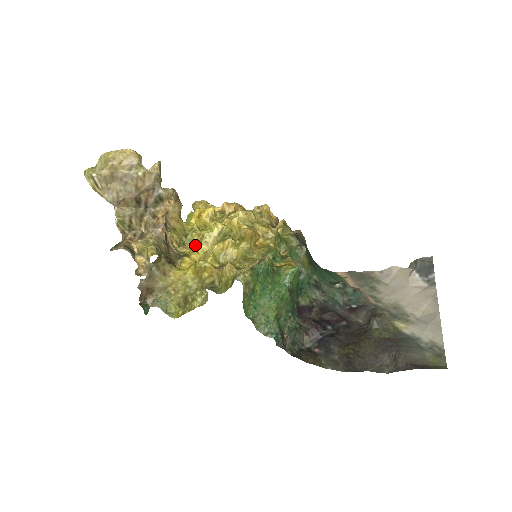
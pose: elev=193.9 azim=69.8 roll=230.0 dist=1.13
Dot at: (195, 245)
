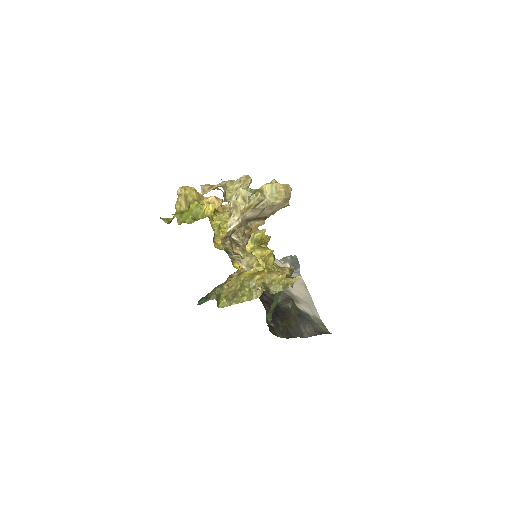
Dot at: occluded
